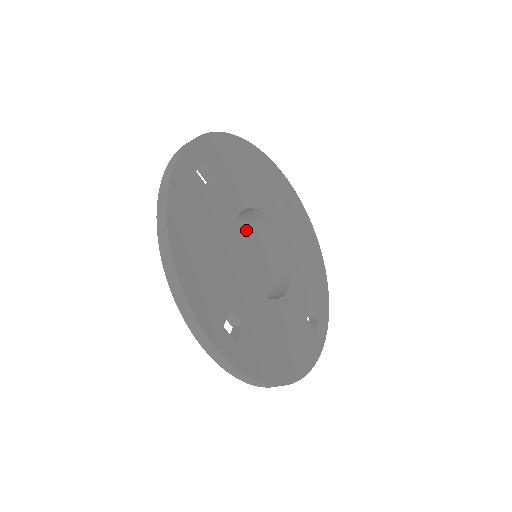
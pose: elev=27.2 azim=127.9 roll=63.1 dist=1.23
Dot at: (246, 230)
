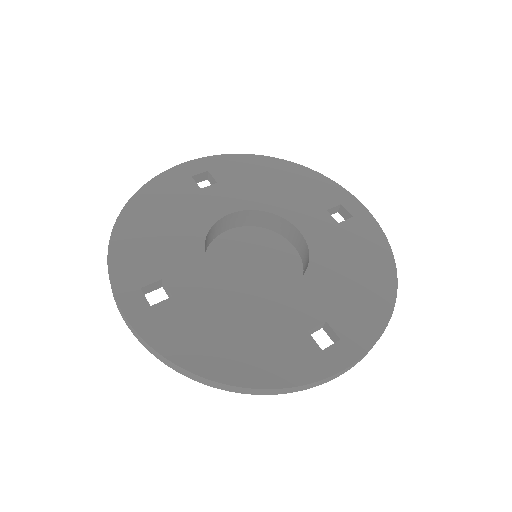
Dot at: (272, 241)
